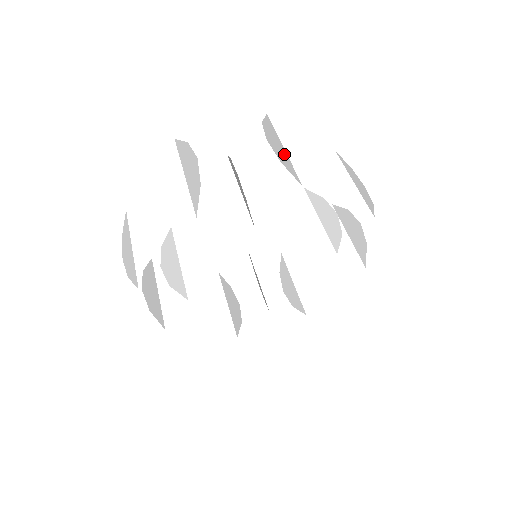
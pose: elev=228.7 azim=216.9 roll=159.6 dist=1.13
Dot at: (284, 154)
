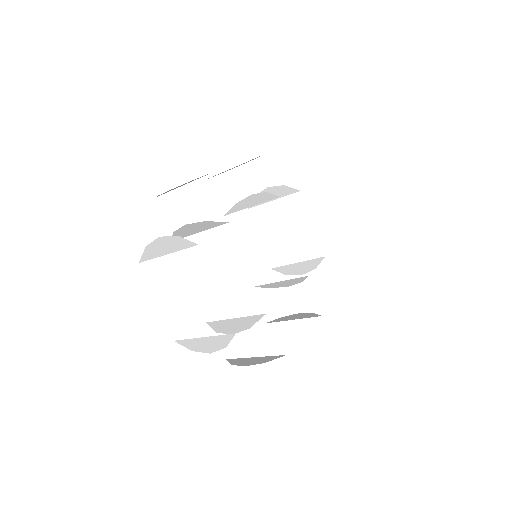
Dot at: occluded
